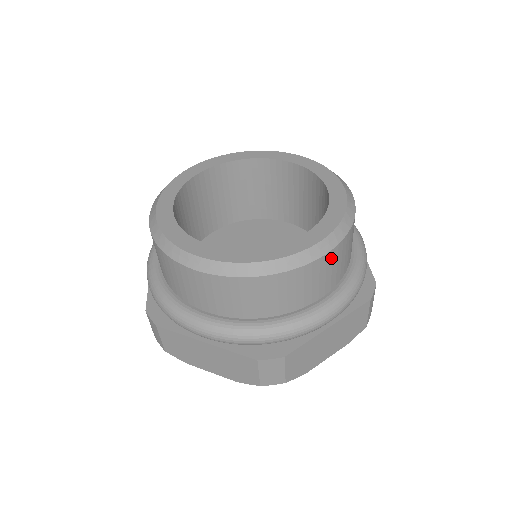
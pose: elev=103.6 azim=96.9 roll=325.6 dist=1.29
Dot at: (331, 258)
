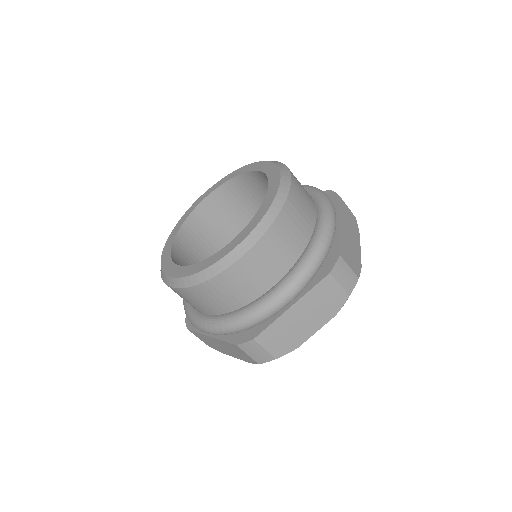
Dot at: (296, 183)
